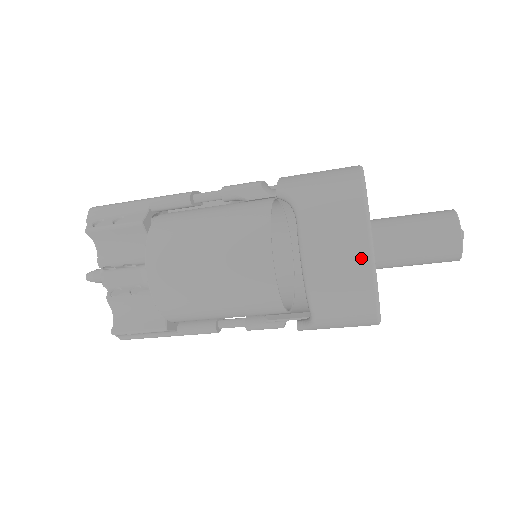
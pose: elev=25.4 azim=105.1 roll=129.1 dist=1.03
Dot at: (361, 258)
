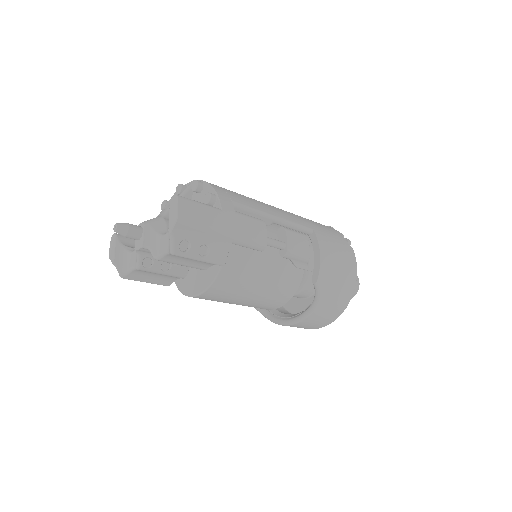
Dot at: (318, 327)
